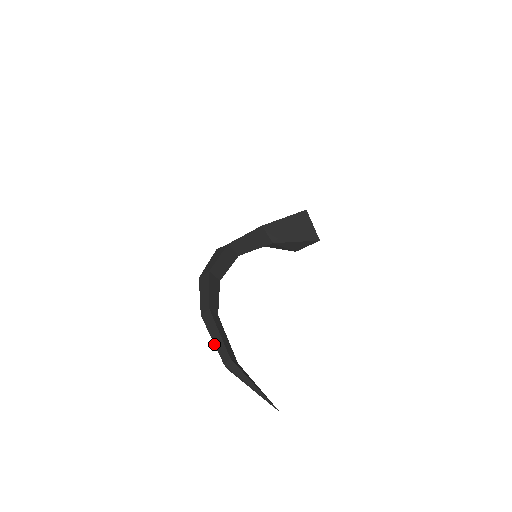
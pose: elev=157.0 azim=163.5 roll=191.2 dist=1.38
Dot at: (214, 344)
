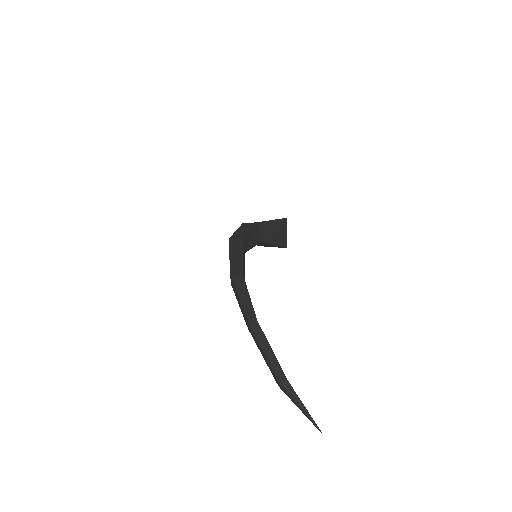
Dot at: (268, 359)
